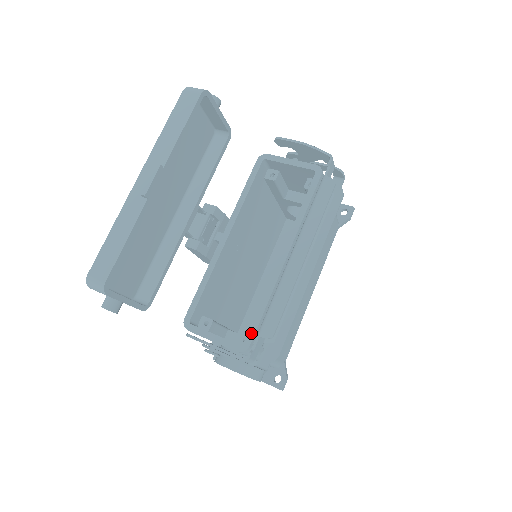
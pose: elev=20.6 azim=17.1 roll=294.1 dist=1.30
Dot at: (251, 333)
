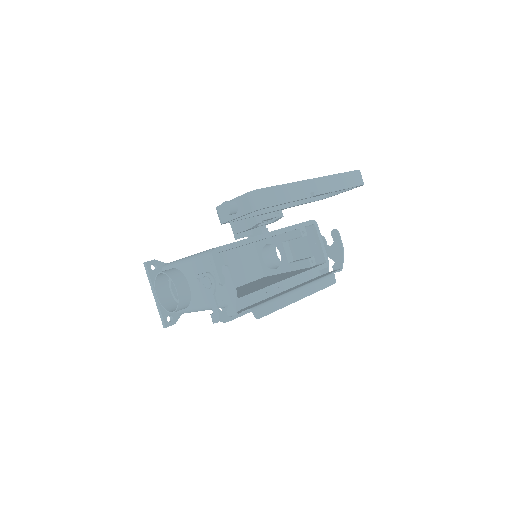
Dot at: (240, 300)
